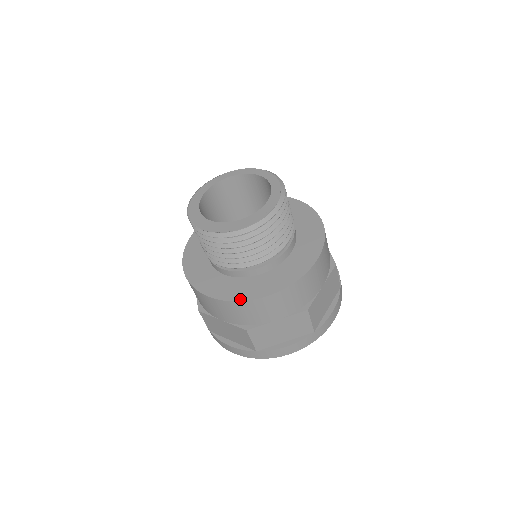
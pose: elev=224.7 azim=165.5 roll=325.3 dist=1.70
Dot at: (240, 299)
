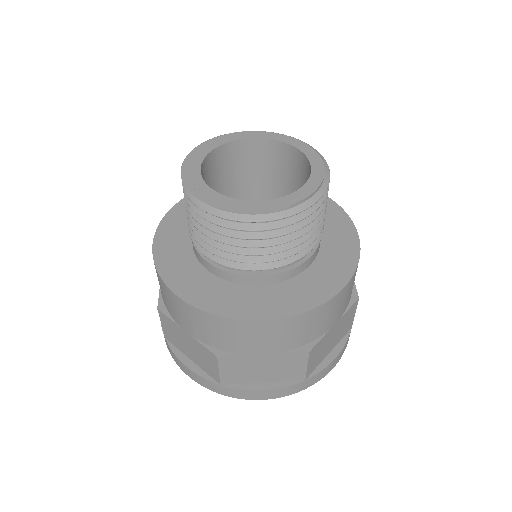
Dot at: (161, 272)
